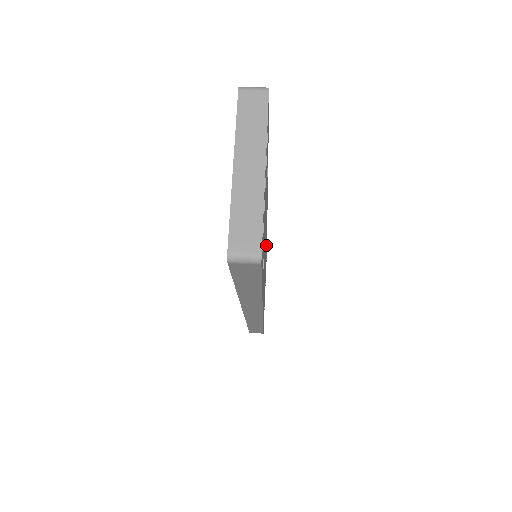
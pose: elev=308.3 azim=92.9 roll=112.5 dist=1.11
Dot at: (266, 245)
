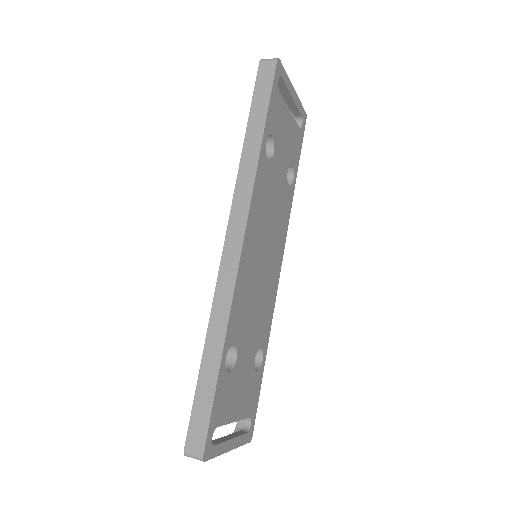
Dot at: (263, 335)
